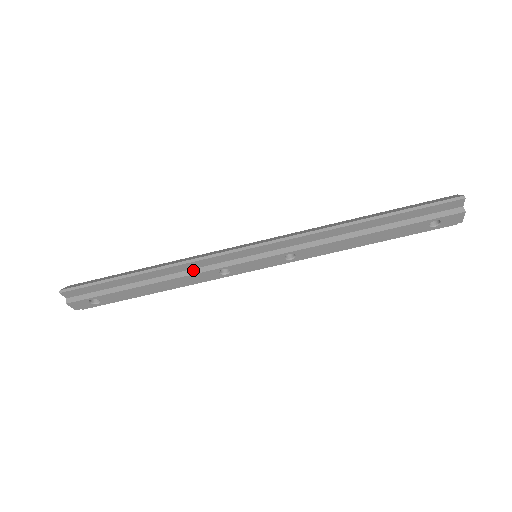
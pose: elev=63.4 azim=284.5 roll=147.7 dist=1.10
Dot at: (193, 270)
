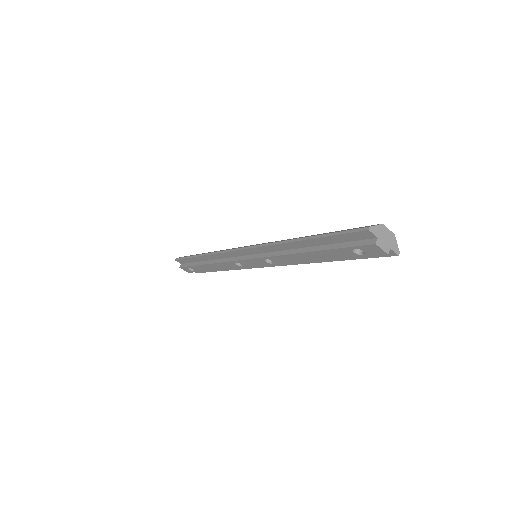
Dot at: (223, 259)
